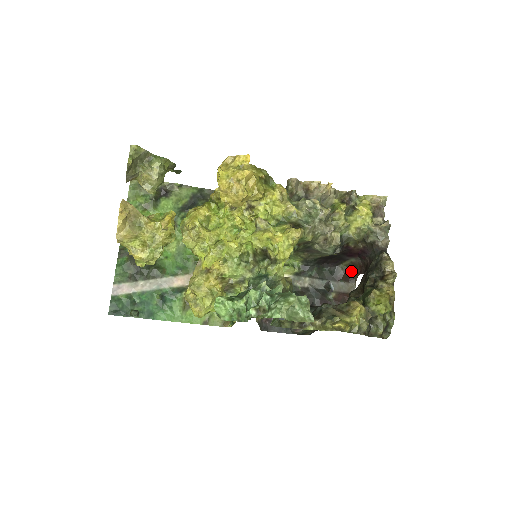
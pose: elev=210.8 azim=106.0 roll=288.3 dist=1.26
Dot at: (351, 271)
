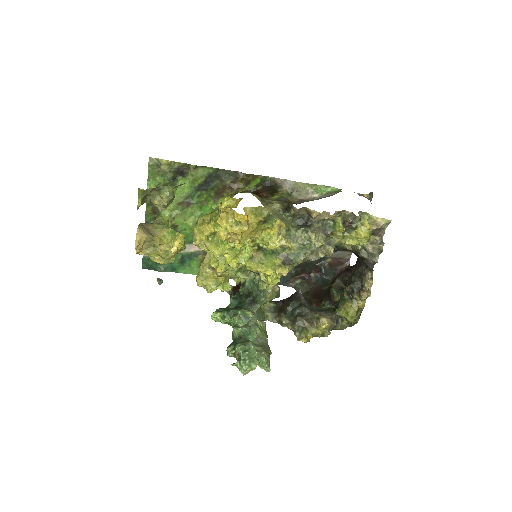
Dot at: occluded
